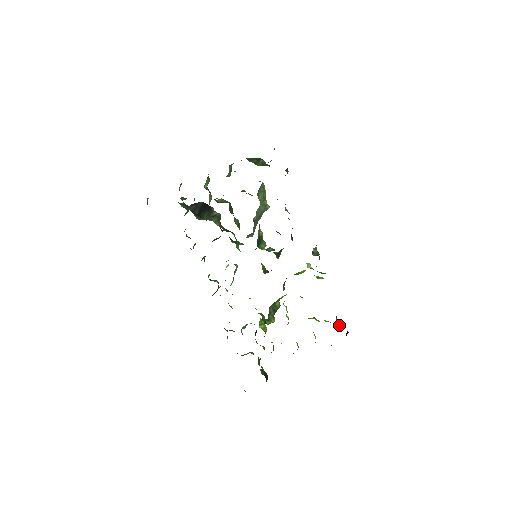
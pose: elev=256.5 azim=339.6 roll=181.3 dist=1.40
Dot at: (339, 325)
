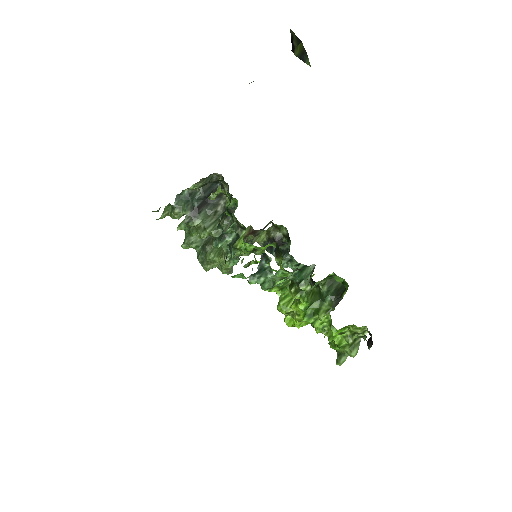
Dot at: (353, 342)
